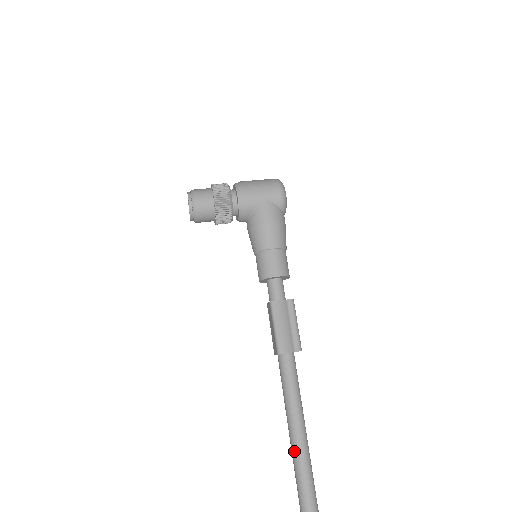
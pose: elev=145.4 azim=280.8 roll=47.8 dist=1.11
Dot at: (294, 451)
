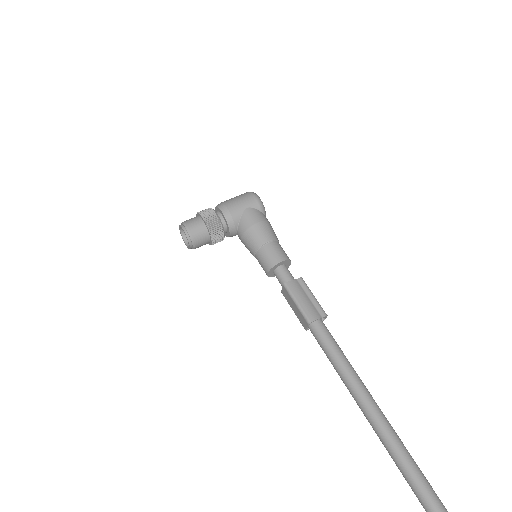
Dot at: (359, 401)
